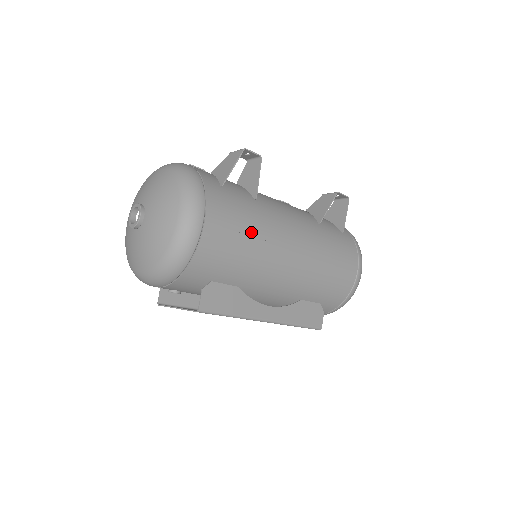
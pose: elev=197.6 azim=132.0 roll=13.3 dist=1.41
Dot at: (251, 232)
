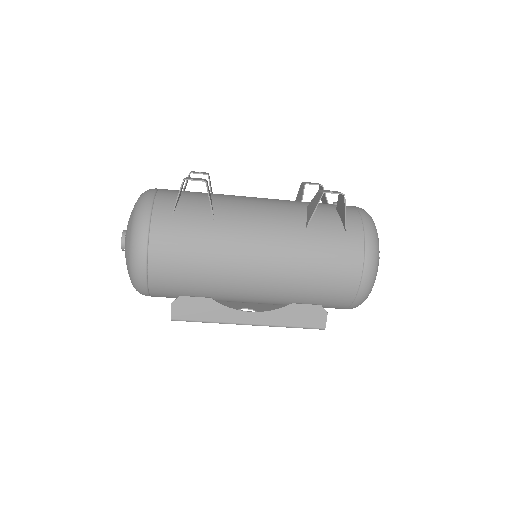
Dot at: (202, 256)
